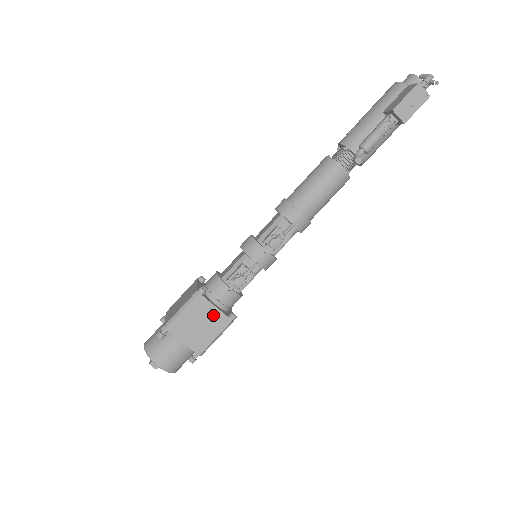
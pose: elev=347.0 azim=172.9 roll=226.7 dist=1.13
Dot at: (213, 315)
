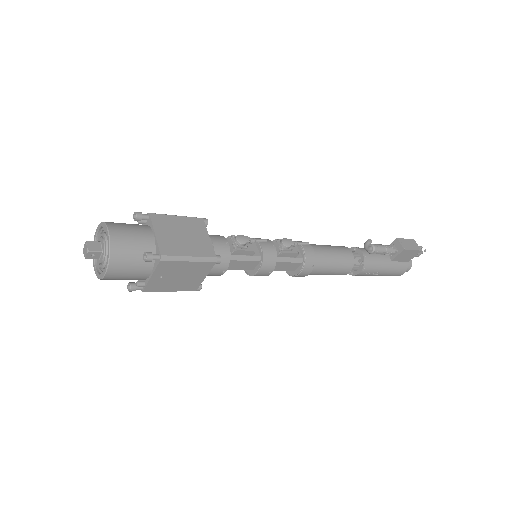
Dot at: (202, 240)
